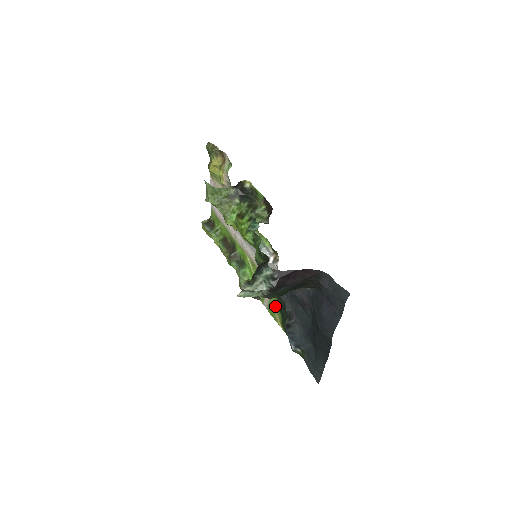
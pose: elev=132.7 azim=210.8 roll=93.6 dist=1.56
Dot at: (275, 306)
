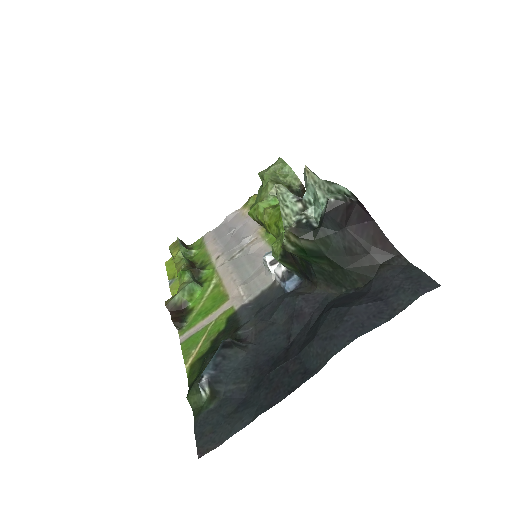
Dot at: (209, 335)
